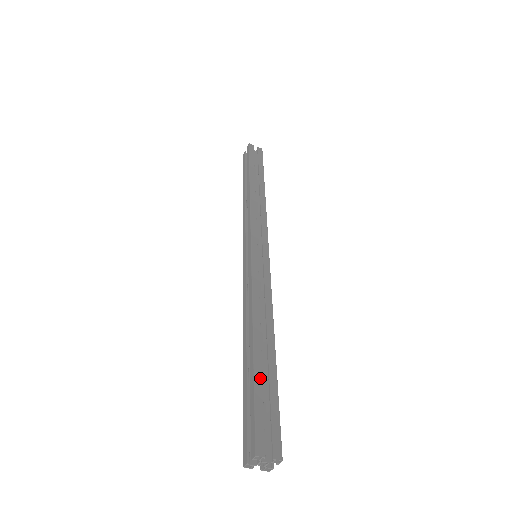
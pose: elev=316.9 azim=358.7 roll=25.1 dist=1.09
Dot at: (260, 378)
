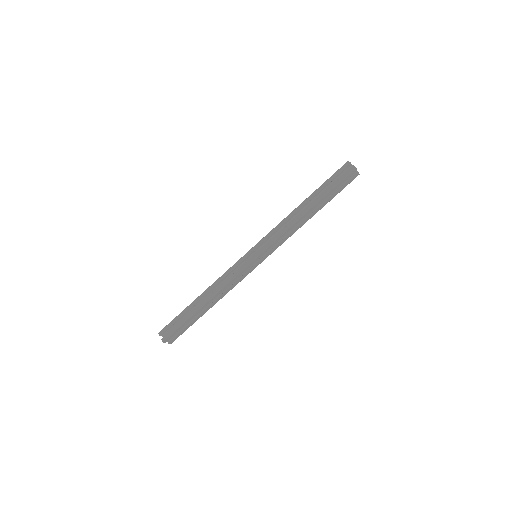
Dot at: occluded
